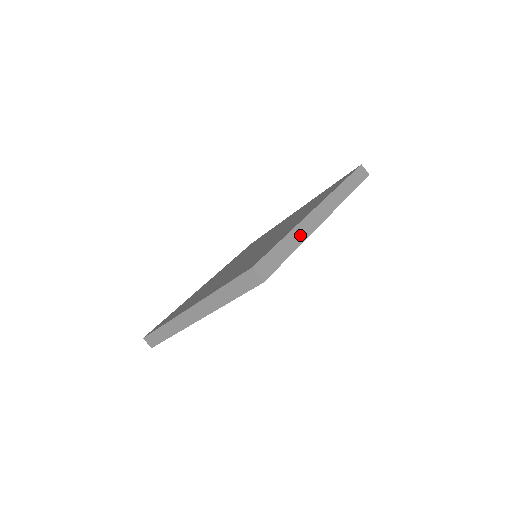
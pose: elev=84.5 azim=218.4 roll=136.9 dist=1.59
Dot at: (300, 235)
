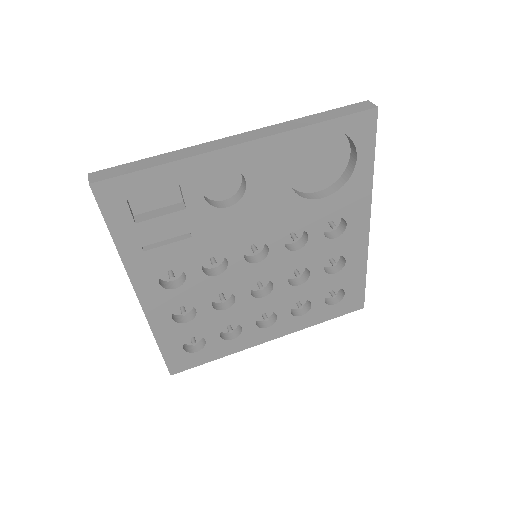
Dot at: occluded
